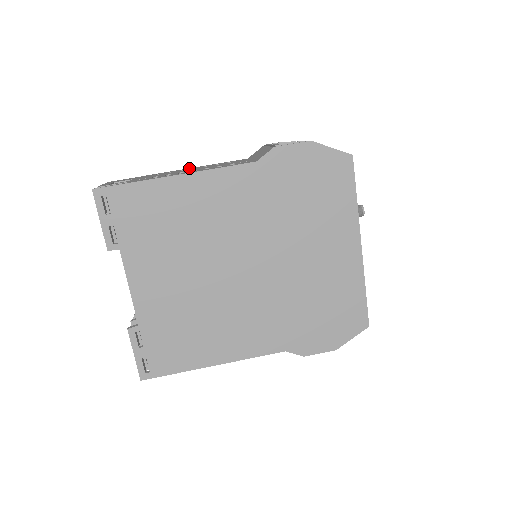
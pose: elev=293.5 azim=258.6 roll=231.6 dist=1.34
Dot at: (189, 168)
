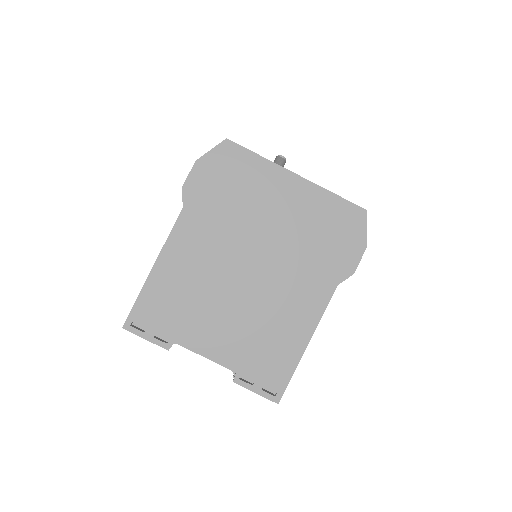
Dot at: occluded
